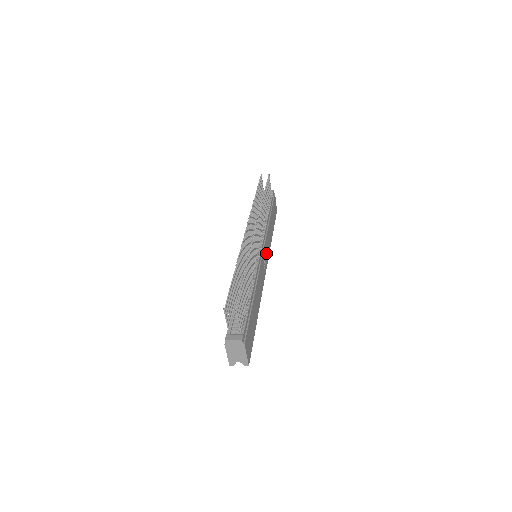
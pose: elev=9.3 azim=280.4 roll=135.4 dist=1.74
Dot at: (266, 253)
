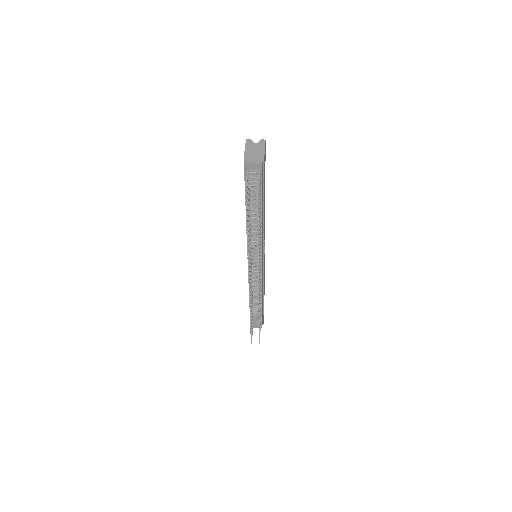
Dot at: occluded
